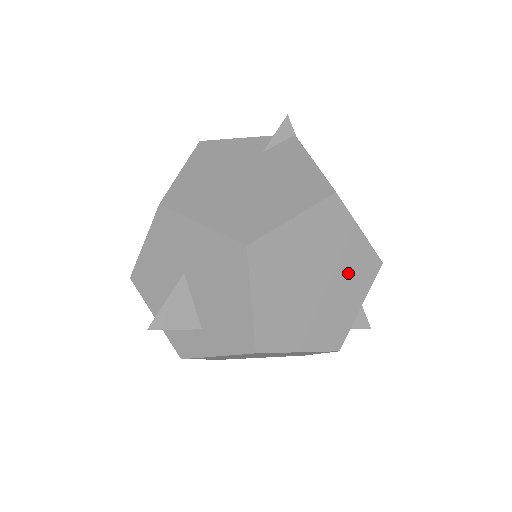
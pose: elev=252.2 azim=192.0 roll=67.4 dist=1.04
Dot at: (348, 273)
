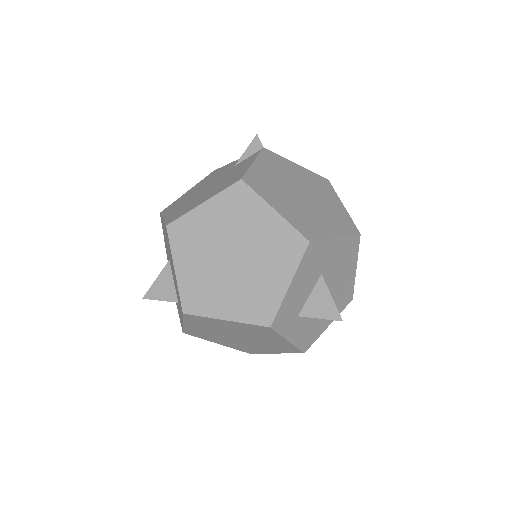
Dot at: (268, 250)
